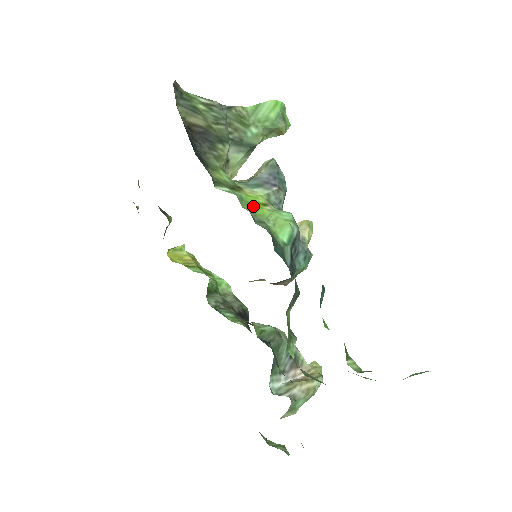
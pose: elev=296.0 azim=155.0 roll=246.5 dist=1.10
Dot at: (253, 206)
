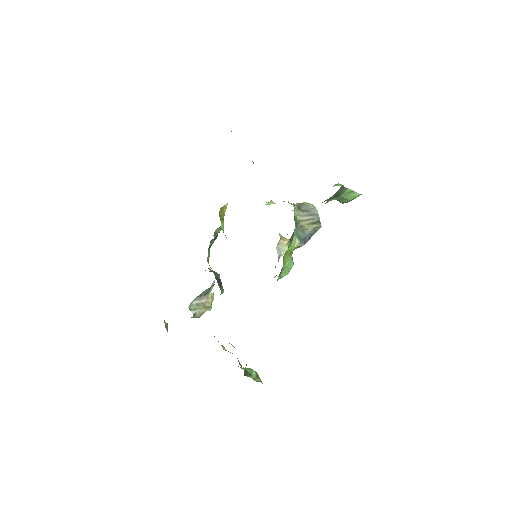
Dot at: (287, 255)
